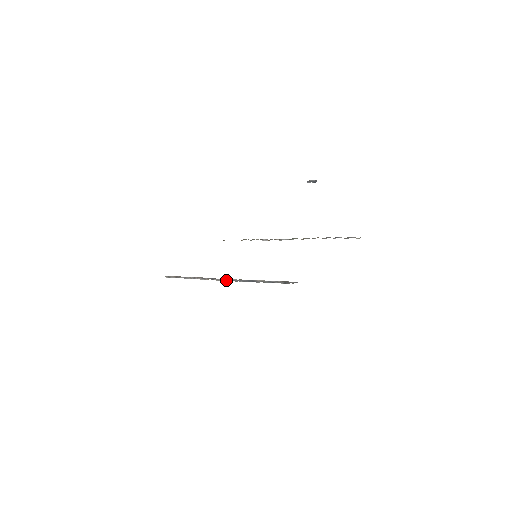
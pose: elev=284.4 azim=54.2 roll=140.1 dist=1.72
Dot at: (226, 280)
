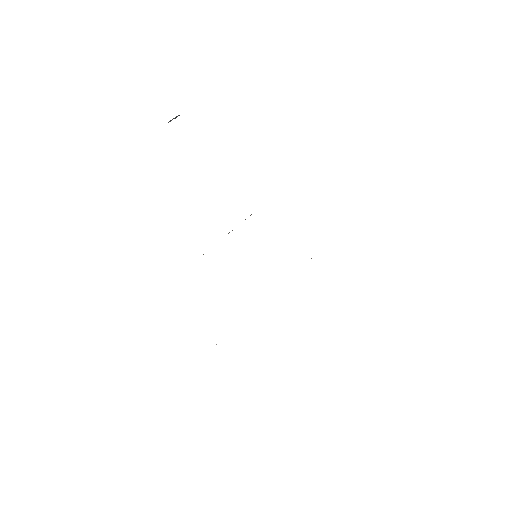
Dot at: occluded
